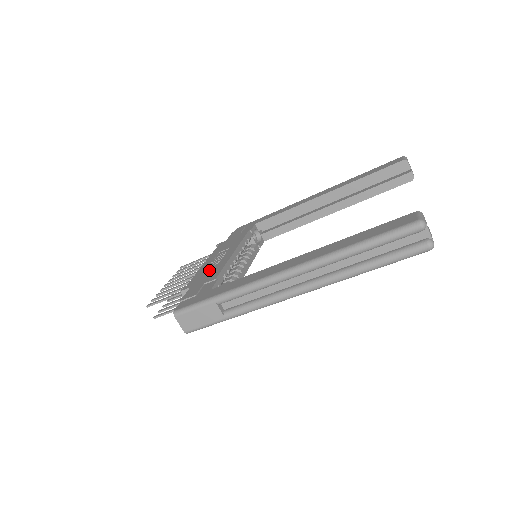
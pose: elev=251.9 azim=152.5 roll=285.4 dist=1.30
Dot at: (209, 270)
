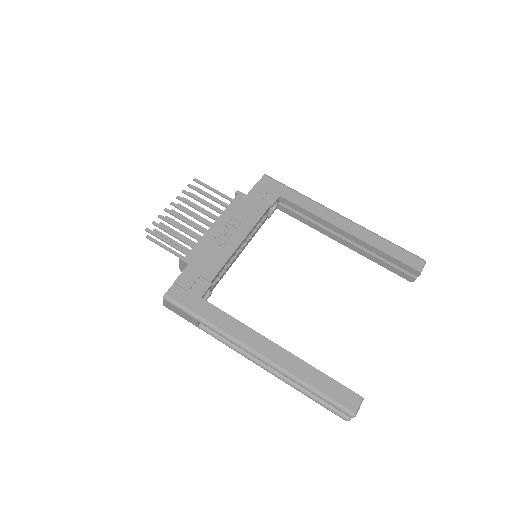
Dot at: (212, 251)
